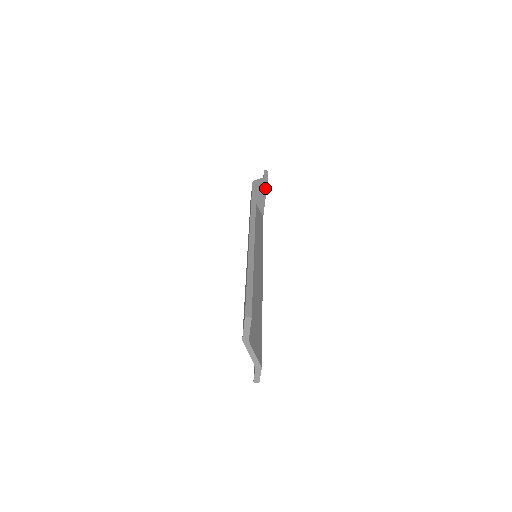
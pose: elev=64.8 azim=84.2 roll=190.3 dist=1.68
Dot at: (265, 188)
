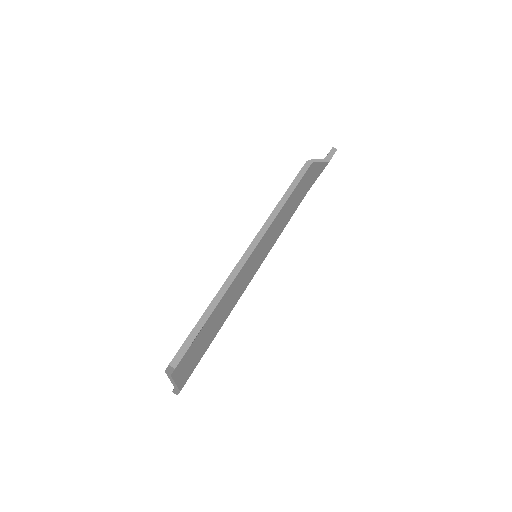
Dot at: (321, 170)
